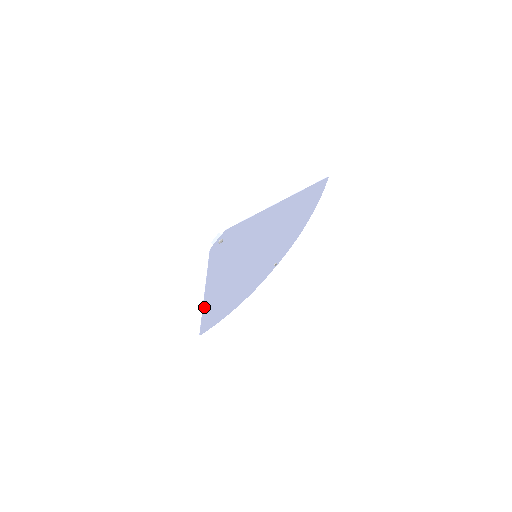
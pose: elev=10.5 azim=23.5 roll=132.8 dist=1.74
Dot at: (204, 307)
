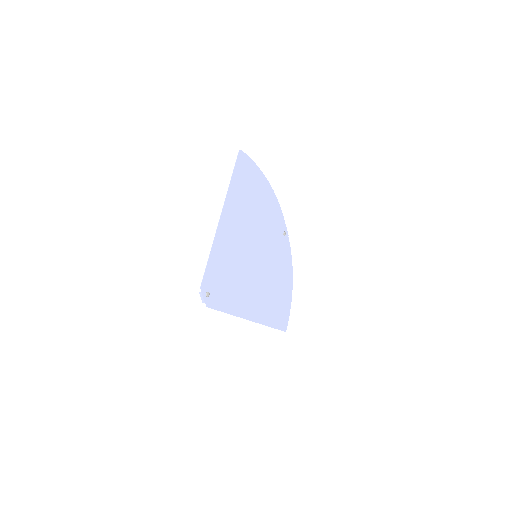
Dot at: (261, 322)
